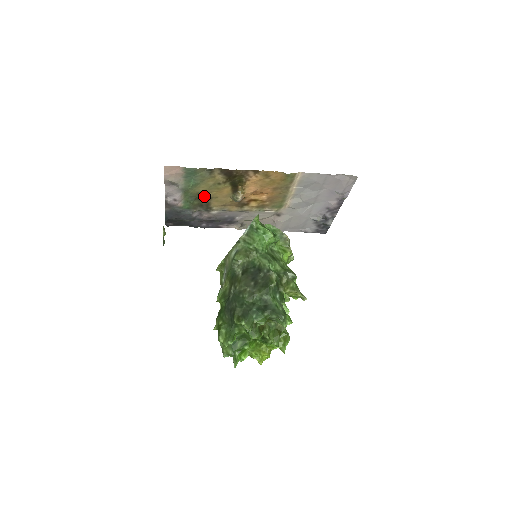
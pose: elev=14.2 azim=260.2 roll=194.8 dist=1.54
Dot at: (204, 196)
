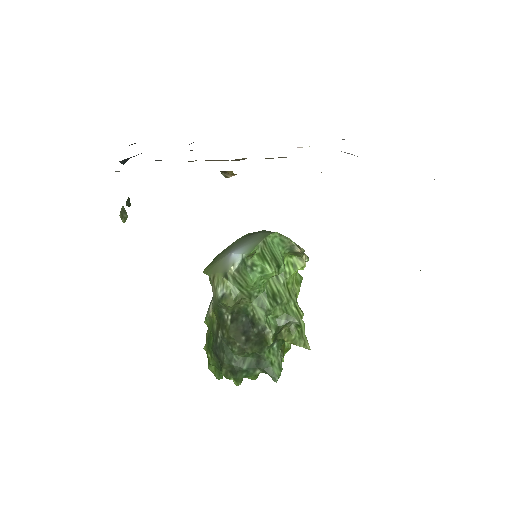
Dot at: occluded
